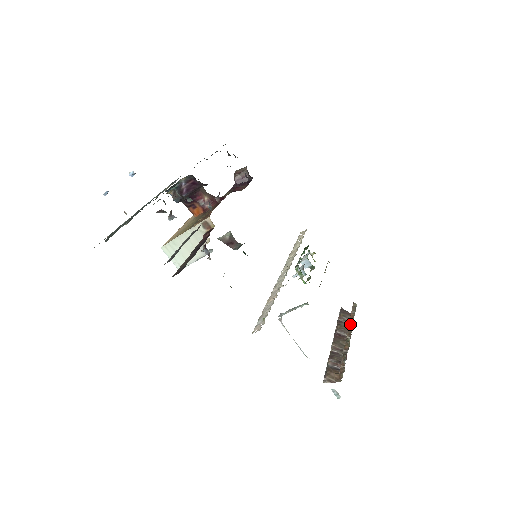
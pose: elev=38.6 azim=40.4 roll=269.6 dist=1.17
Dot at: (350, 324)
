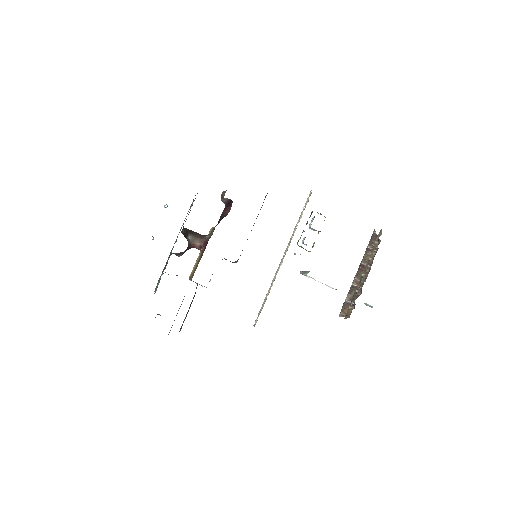
Dot at: (369, 259)
